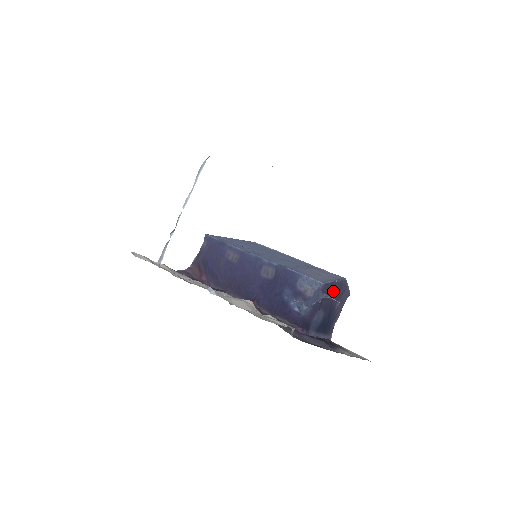
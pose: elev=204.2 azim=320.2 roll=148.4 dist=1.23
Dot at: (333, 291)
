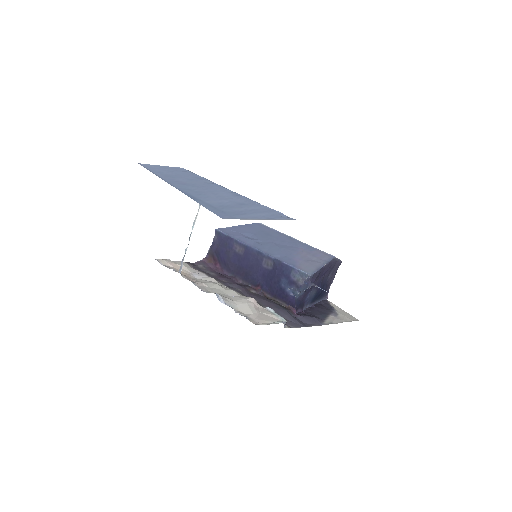
Dot at: (323, 272)
